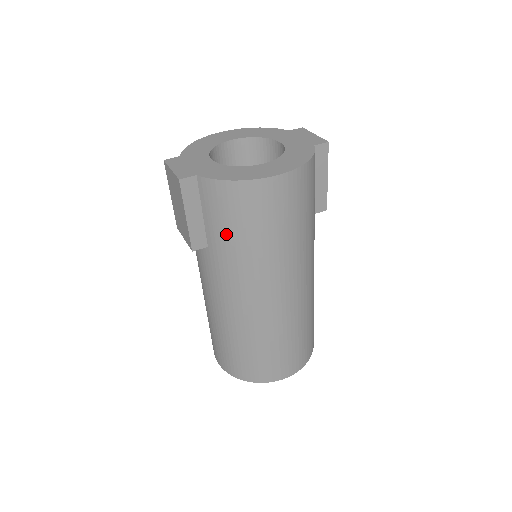
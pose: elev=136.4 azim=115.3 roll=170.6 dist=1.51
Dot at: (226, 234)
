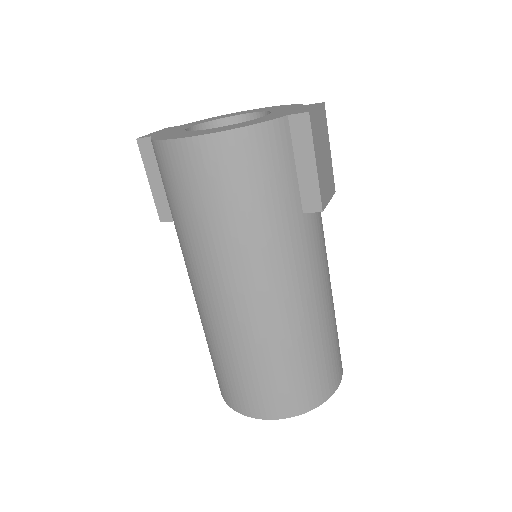
Dot at: (170, 205)
